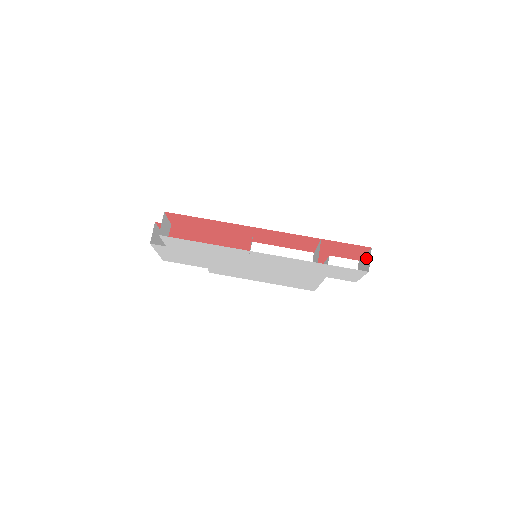
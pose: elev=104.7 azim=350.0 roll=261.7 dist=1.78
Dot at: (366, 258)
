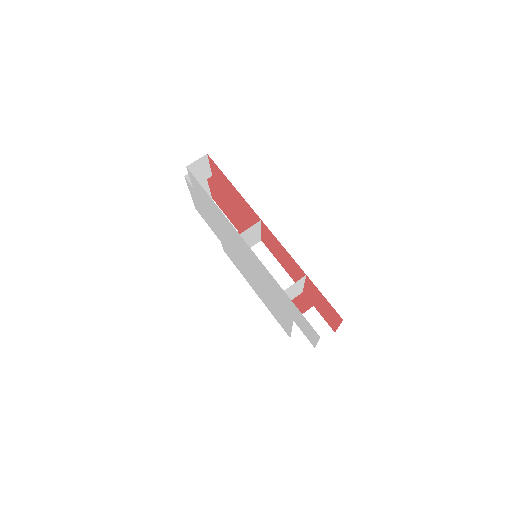
Dot at: occluded
